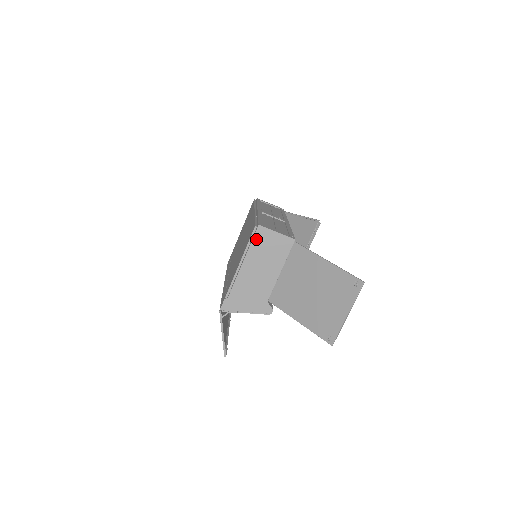
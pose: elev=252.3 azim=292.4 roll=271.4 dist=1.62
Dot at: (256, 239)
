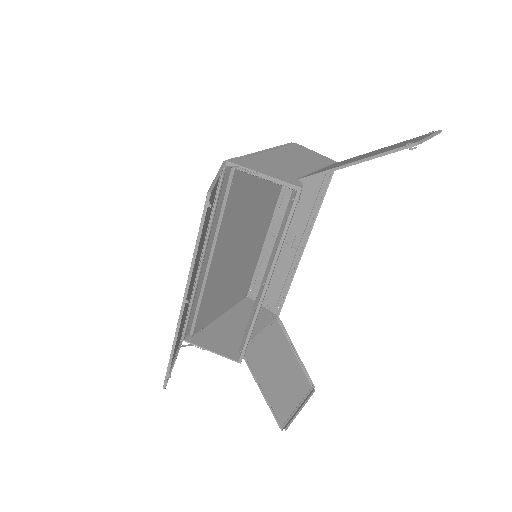
Dot at: (291, 147)
